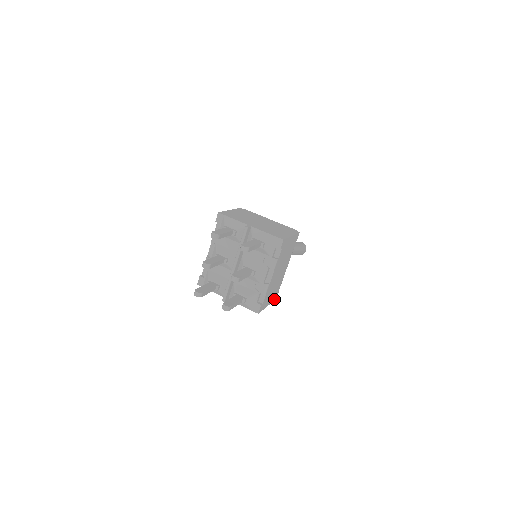
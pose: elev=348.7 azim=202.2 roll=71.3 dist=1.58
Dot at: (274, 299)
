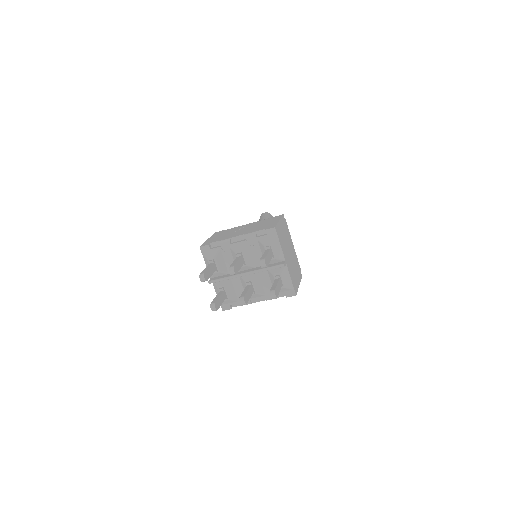
Dot at: occluded
